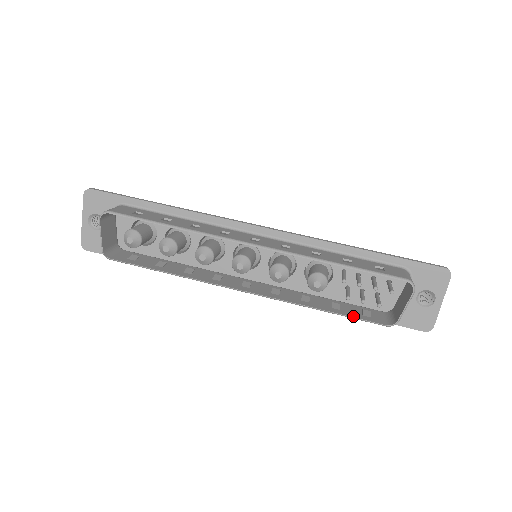
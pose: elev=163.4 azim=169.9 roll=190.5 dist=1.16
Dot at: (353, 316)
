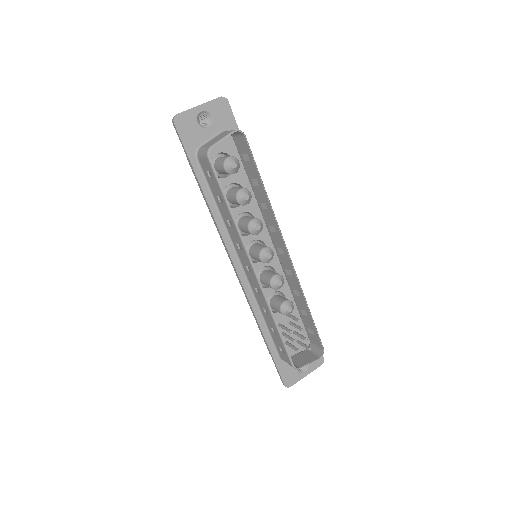
Dot at: (285, 345)
